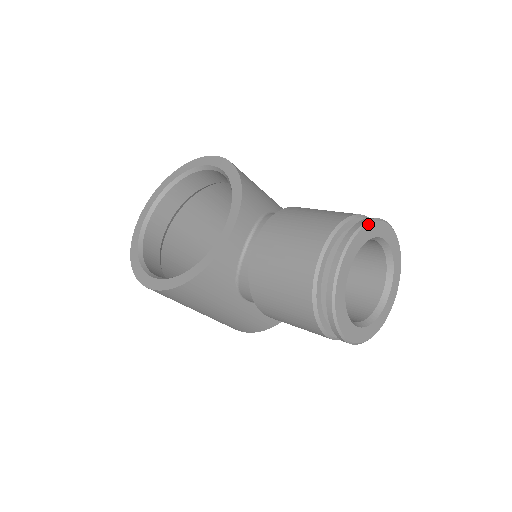
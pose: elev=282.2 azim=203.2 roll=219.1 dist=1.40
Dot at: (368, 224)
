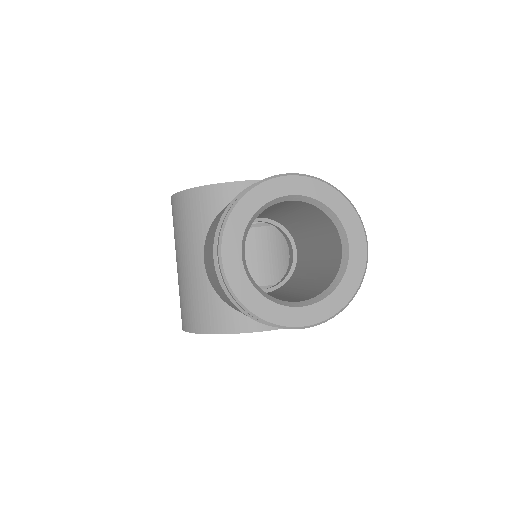
Dot at: (341, 194)
